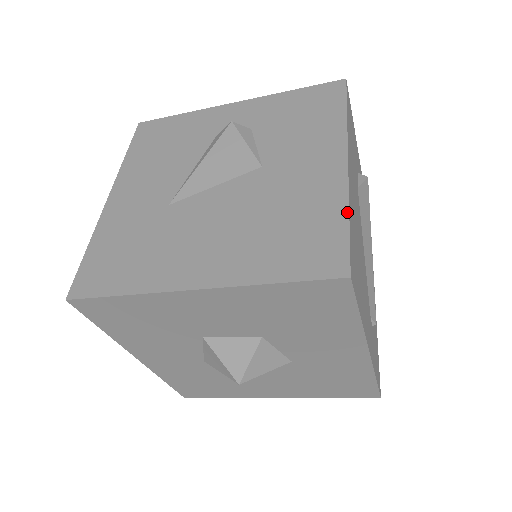
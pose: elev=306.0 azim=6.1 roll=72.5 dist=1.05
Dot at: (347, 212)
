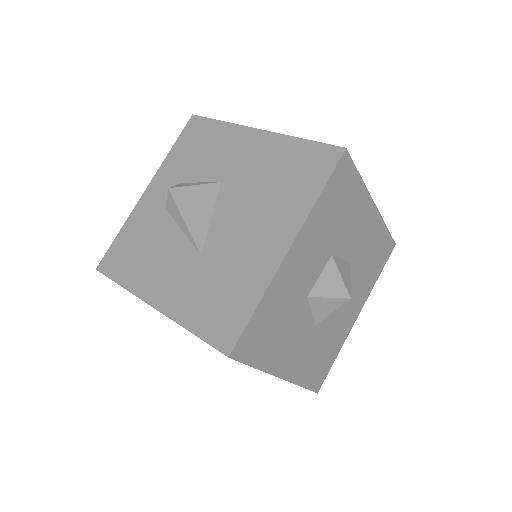
Dot at: (298, 139)
